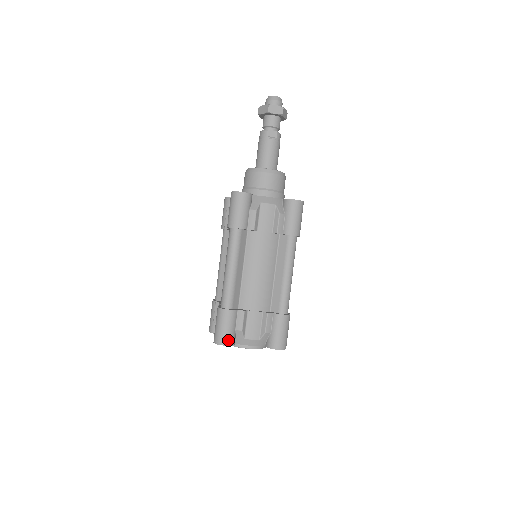
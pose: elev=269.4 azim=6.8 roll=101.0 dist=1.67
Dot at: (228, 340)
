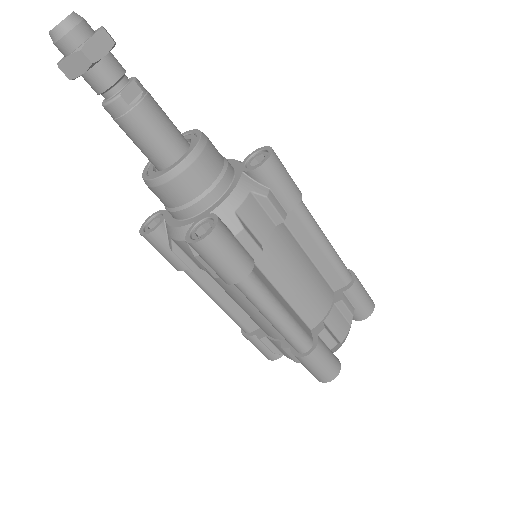
Dot at: (336, 367)
